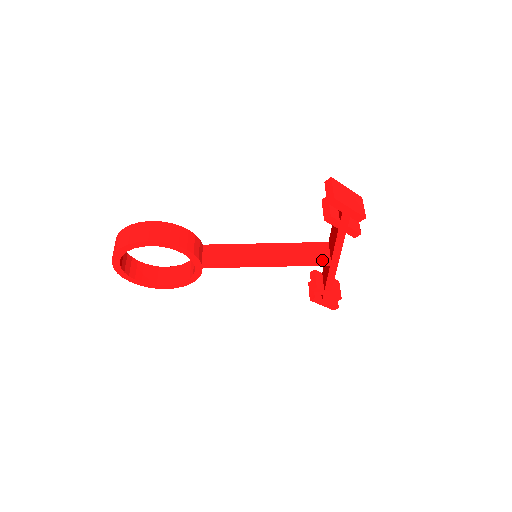
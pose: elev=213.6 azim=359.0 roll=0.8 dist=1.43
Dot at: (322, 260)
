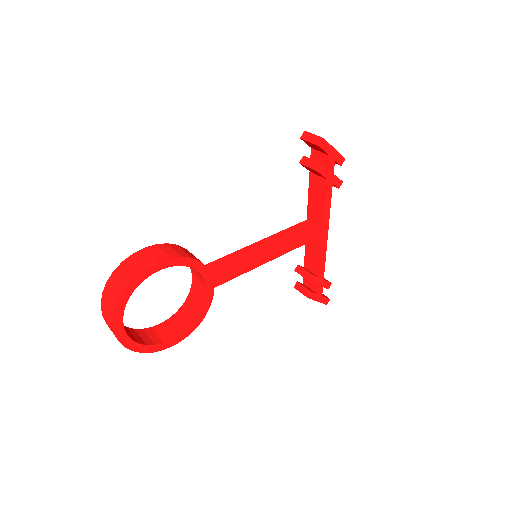
Dot at: (315, 231)
